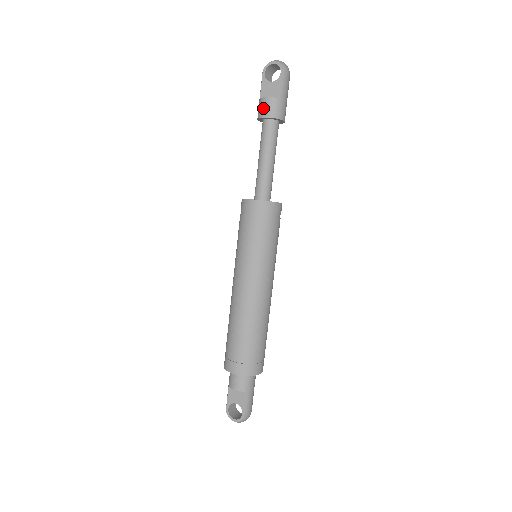
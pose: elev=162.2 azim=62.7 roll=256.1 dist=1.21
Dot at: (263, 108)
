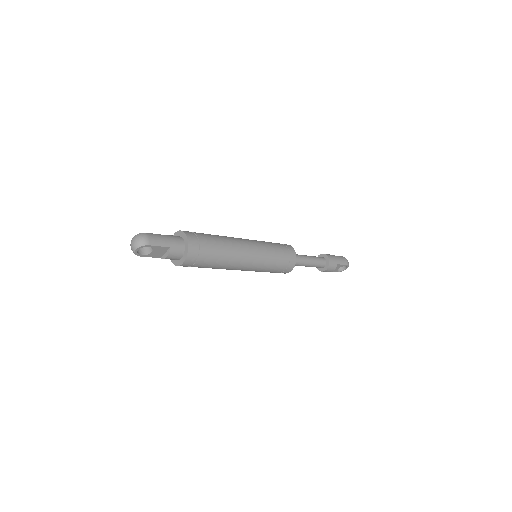
Dot at: occluded
